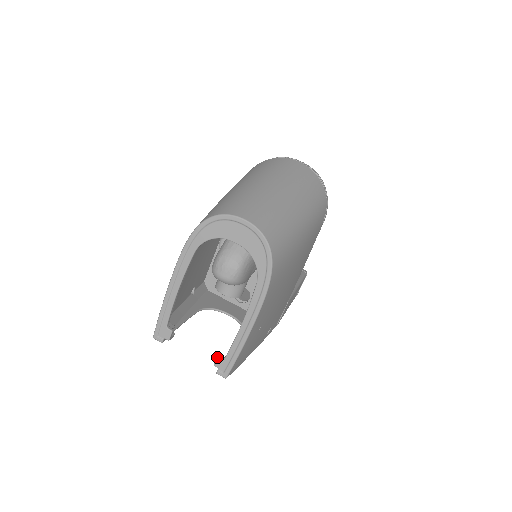
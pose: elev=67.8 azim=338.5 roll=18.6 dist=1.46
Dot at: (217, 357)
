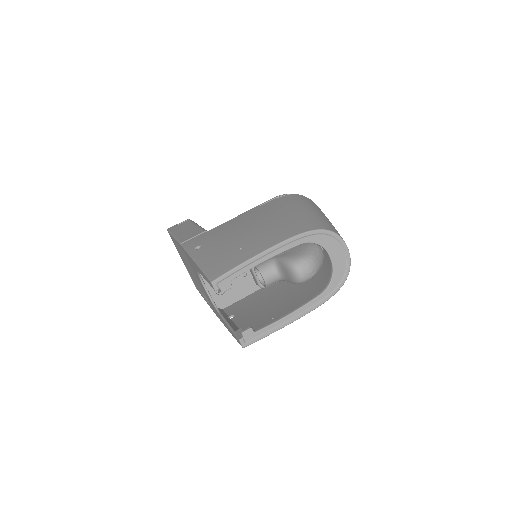
Dot at: (251, 328)
